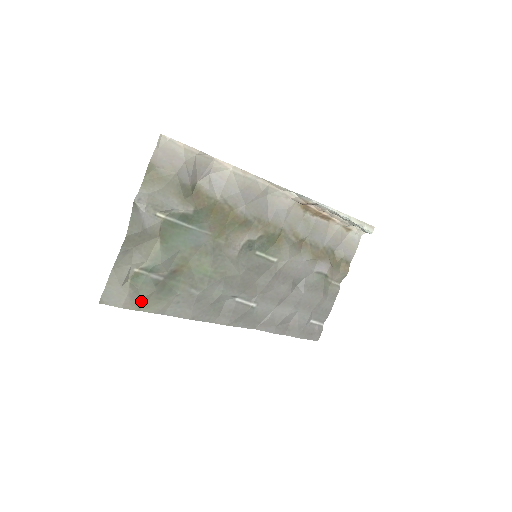
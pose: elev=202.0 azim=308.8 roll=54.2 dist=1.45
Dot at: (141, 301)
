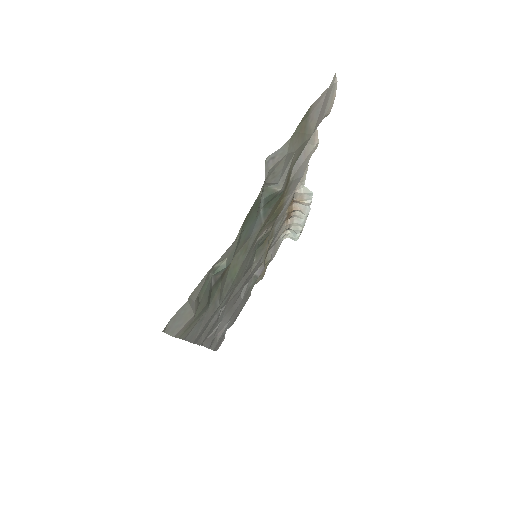
Dot at: (191, 322)
